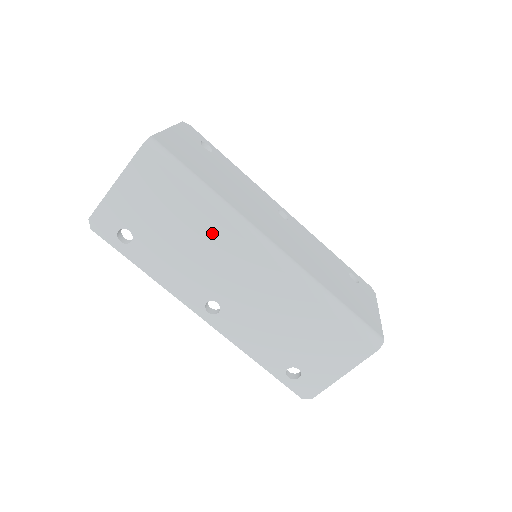
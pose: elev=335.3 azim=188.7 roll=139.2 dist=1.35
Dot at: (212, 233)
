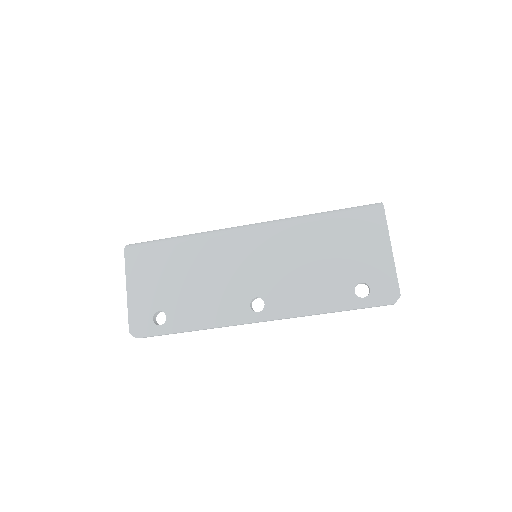
Dot at: (206, 255)
